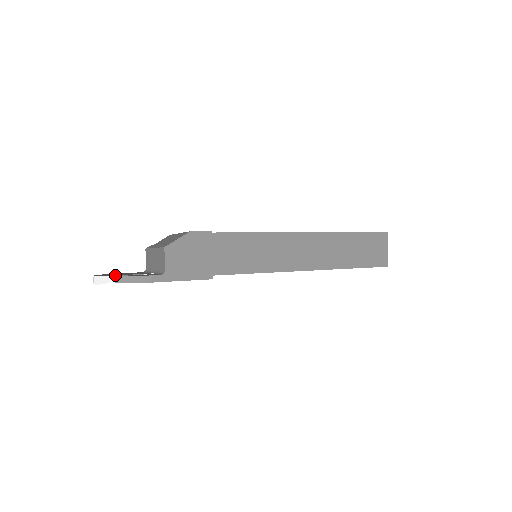
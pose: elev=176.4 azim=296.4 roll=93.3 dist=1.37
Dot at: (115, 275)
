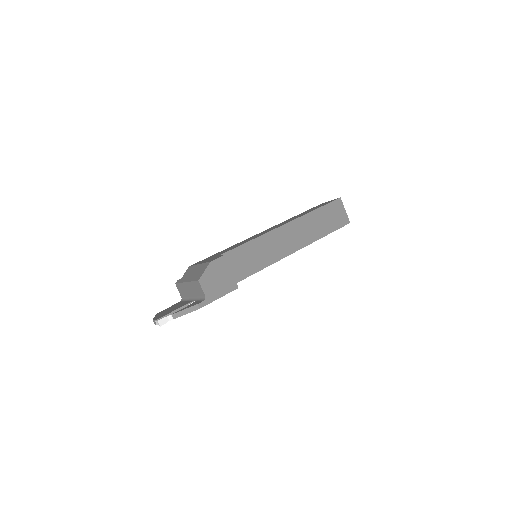
Dot at: (169, 313)
